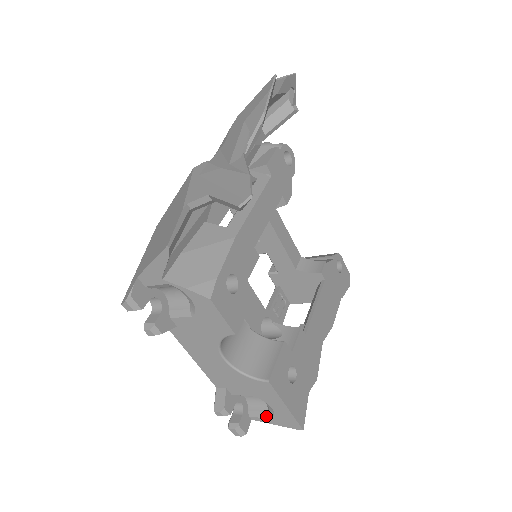
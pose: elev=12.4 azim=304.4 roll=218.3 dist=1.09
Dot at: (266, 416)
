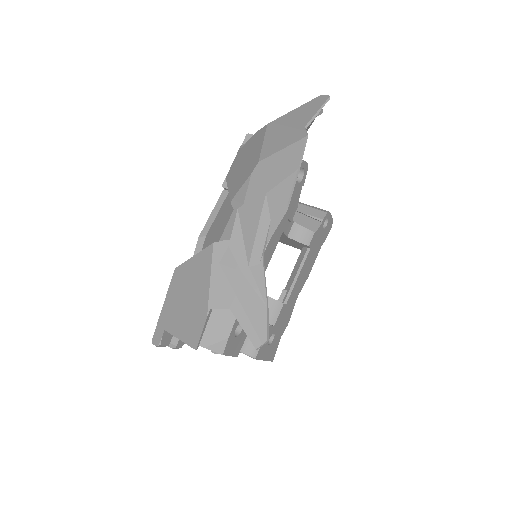
Dot at: occluded
